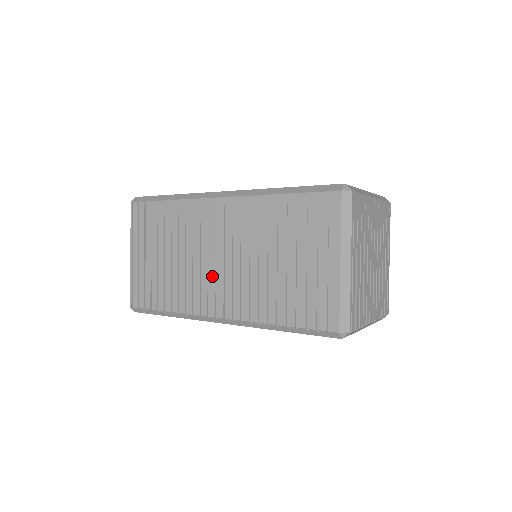
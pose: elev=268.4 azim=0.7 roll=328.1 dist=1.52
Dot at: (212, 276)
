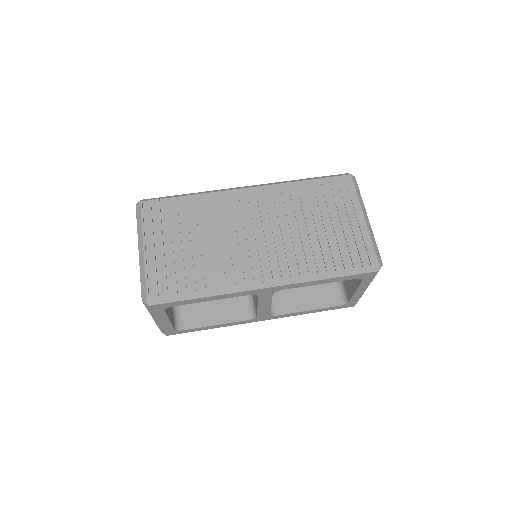
Dot at: (251, 247)
